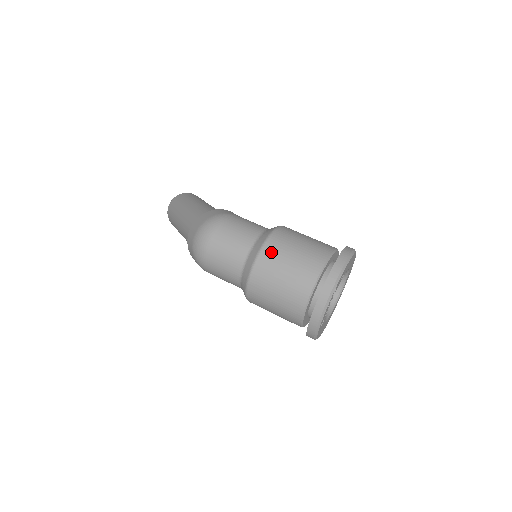
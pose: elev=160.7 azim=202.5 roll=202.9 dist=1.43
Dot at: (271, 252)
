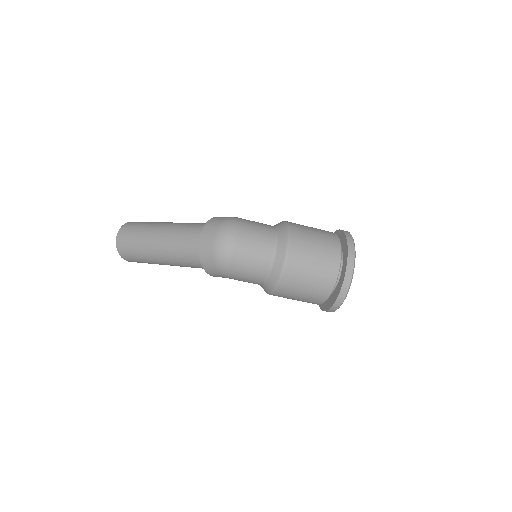
Dot at: (298, 238)
